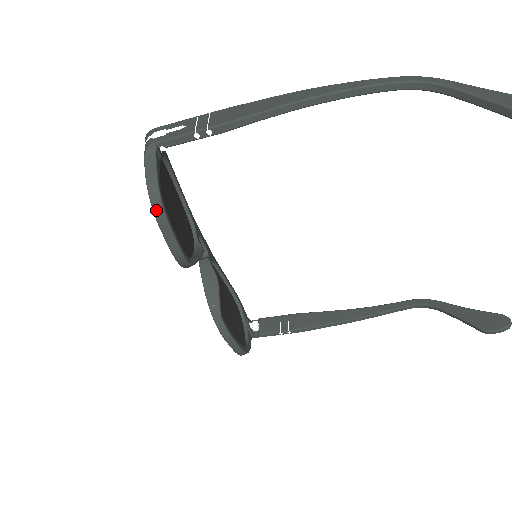
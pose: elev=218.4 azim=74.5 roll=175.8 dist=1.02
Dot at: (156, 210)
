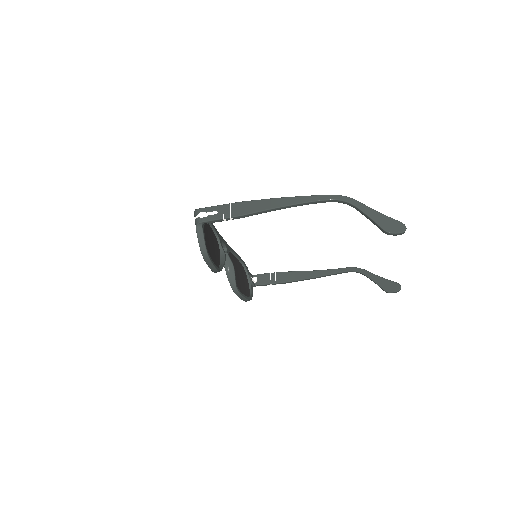
Dot at: (205, 257)
